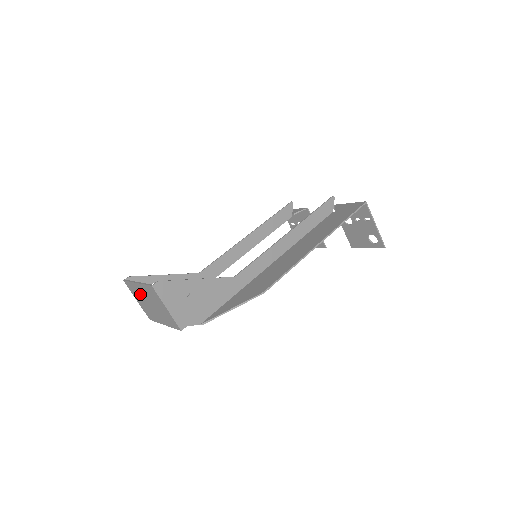
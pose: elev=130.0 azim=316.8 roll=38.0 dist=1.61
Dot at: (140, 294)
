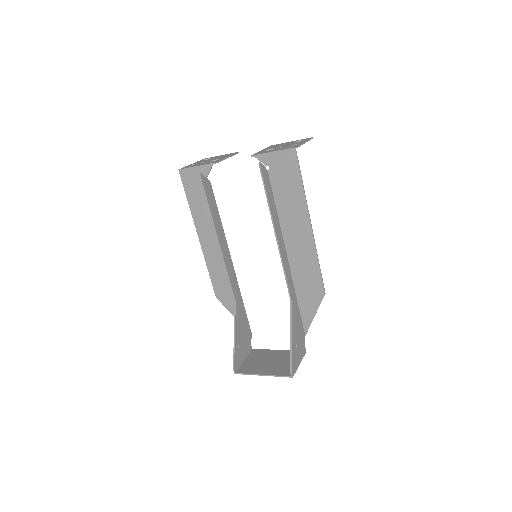
Dot at: (258, 368)
